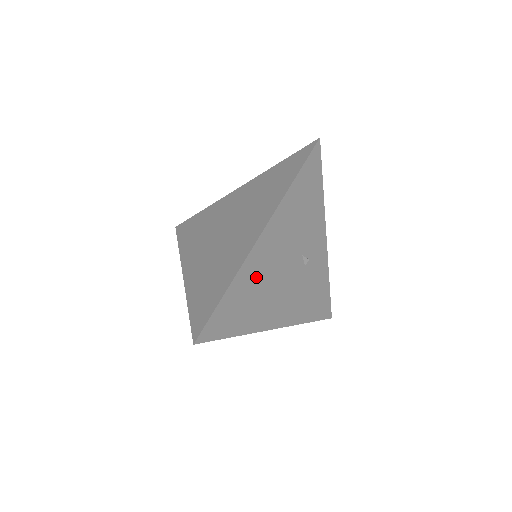
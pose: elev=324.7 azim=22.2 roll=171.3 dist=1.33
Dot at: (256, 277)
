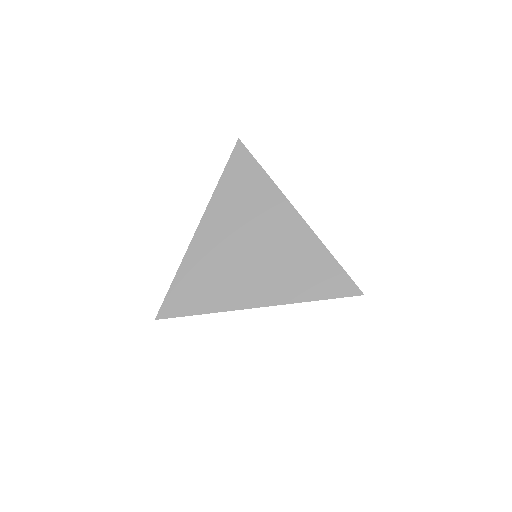
Dot at: occluded
